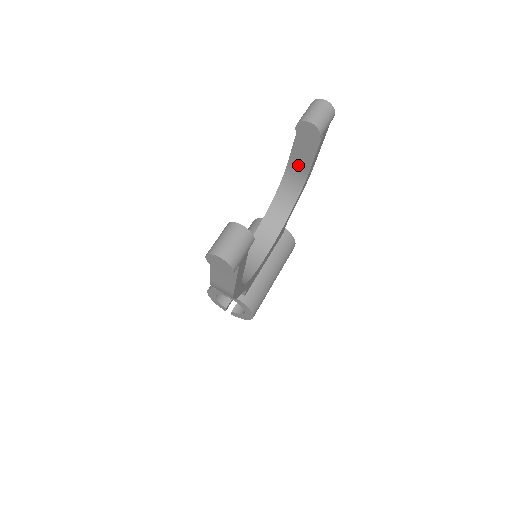
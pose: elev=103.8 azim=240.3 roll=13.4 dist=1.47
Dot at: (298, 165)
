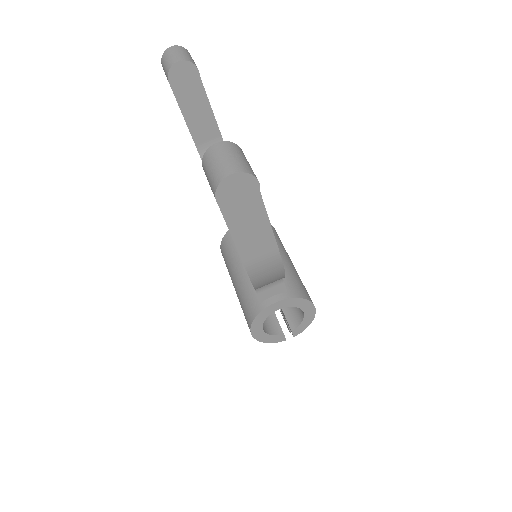
Dot at: (205, 136)
